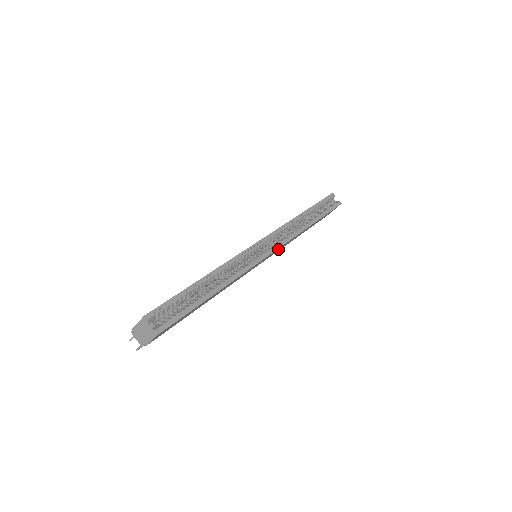
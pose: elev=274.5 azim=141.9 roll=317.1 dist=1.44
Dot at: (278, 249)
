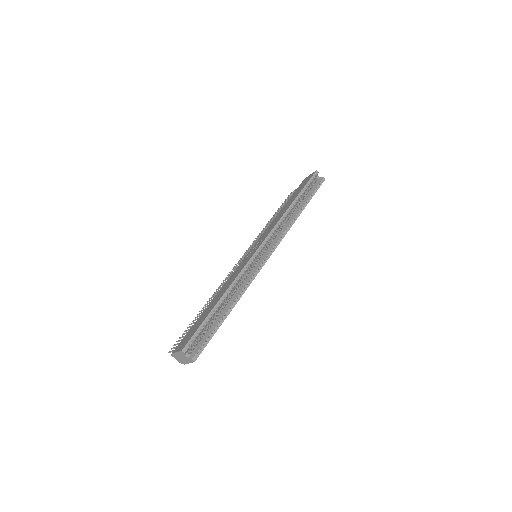
Dot at: occluded
